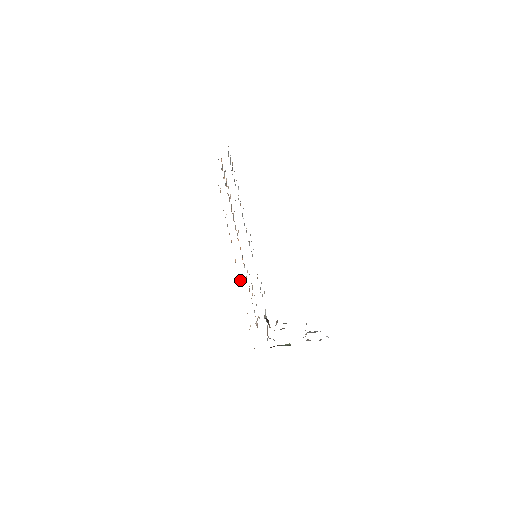
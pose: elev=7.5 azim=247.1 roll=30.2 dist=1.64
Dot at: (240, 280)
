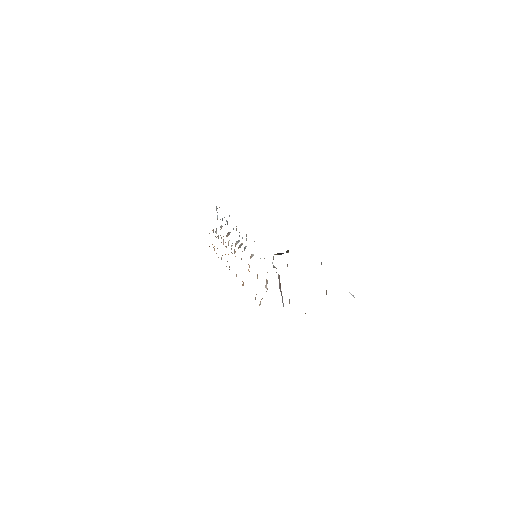
Dot at: (243, 282)
